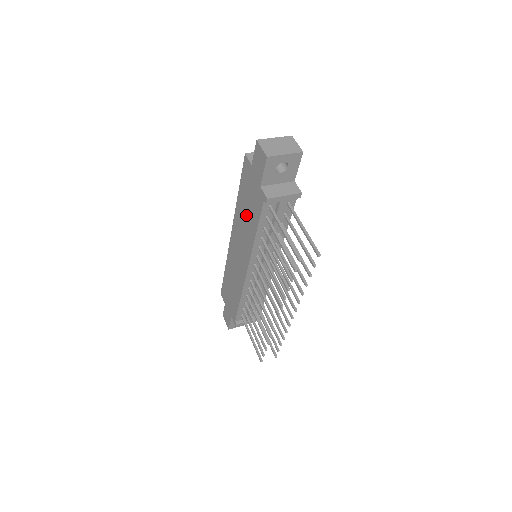
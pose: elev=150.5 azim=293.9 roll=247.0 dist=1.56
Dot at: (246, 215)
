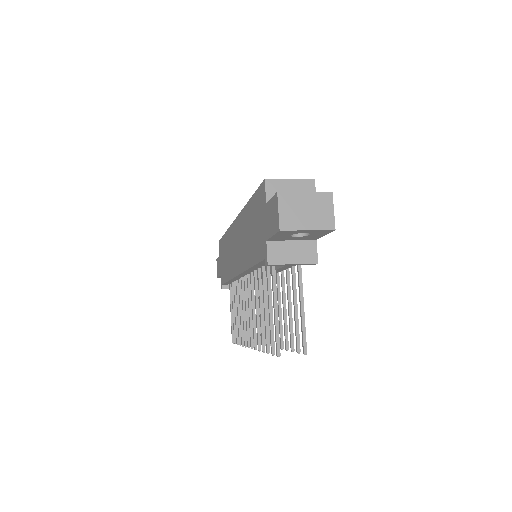
Dot at: (249, 234)
